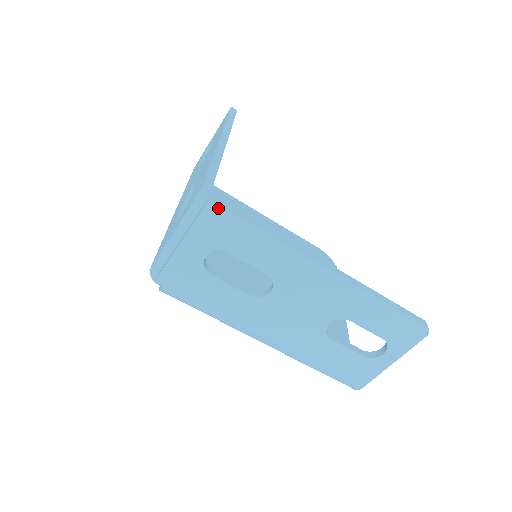
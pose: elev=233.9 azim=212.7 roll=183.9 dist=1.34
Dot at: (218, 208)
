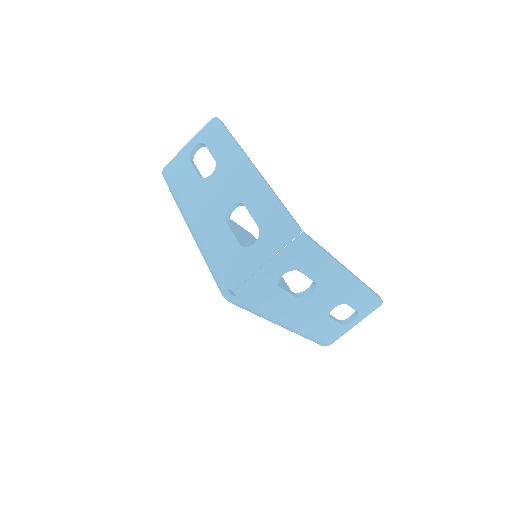
Dot at: (309, 242)
